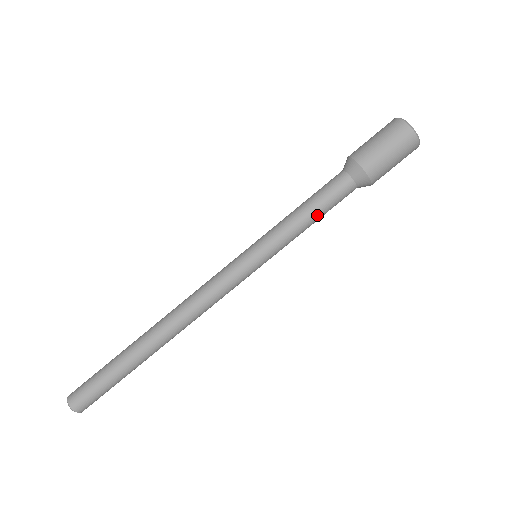
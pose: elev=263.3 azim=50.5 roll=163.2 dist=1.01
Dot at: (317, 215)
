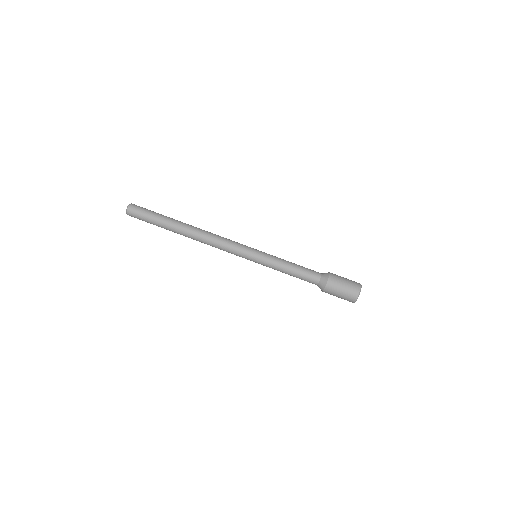
Dot at: (295, 269)
